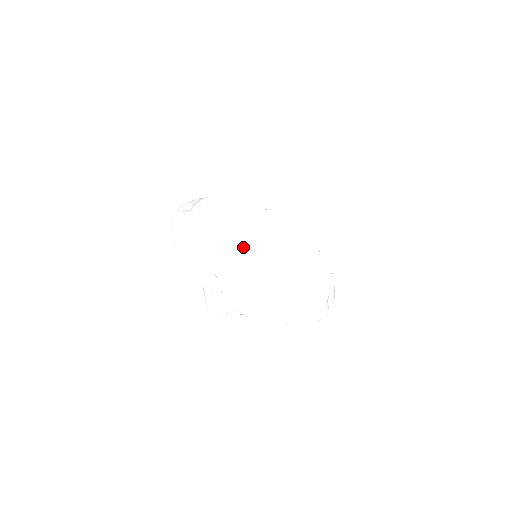
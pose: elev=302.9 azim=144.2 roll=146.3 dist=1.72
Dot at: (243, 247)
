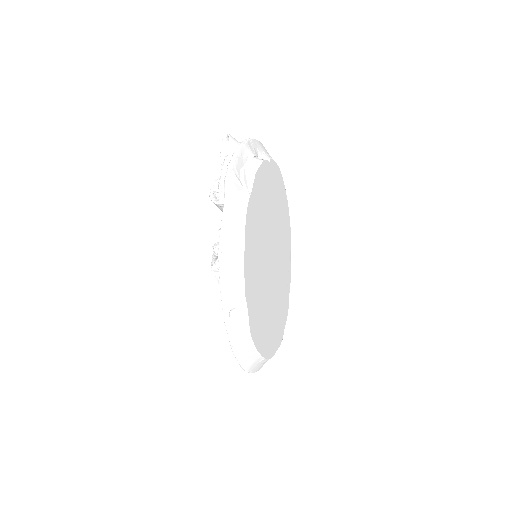
Dot at: (274, 222)
